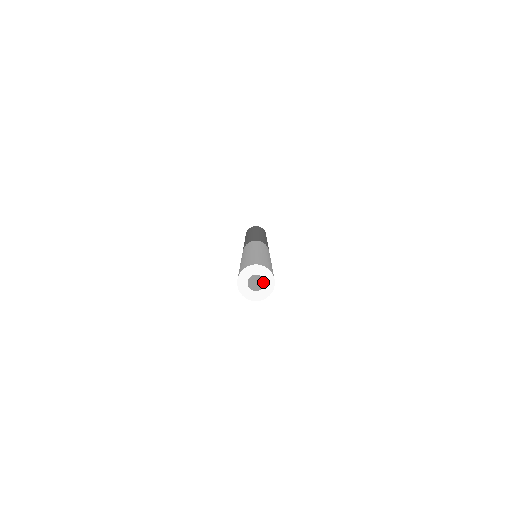
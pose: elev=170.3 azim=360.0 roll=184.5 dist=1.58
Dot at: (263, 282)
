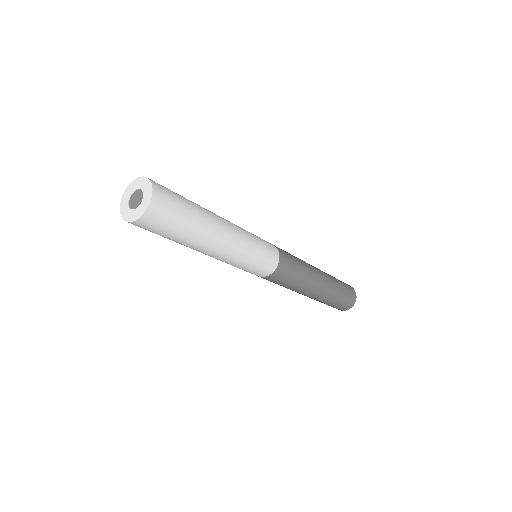
Dot at: (140, 204)
